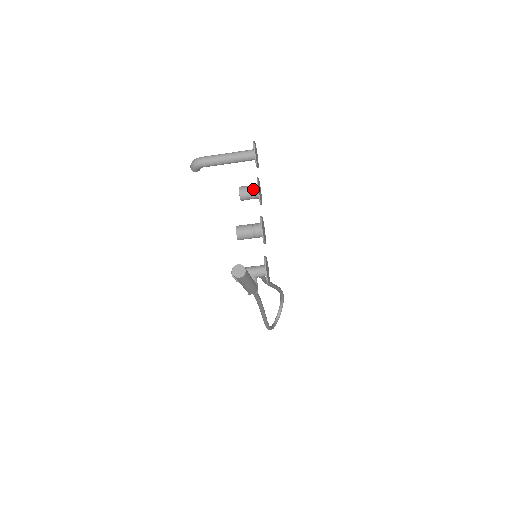
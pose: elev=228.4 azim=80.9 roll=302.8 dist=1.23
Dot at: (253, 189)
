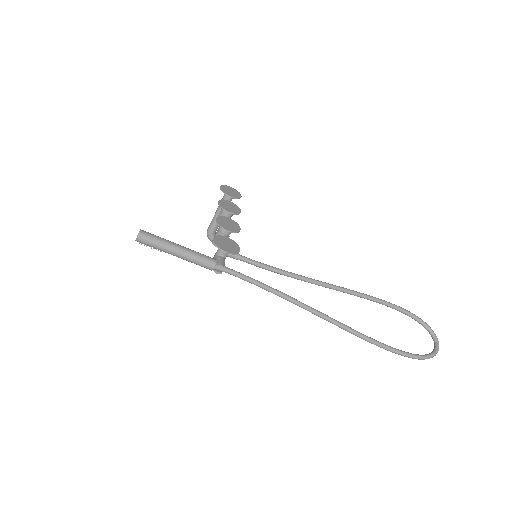
Dot at: (221, 209)
